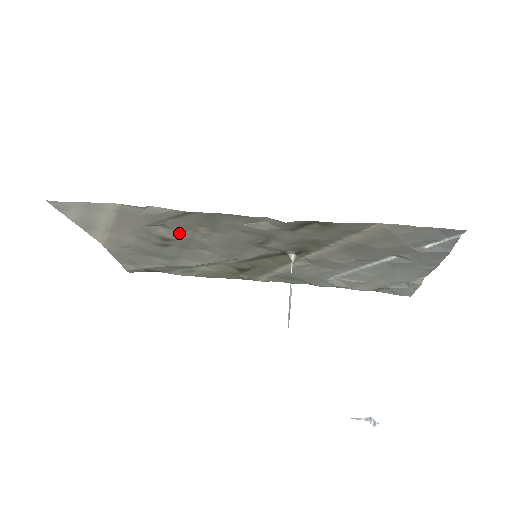
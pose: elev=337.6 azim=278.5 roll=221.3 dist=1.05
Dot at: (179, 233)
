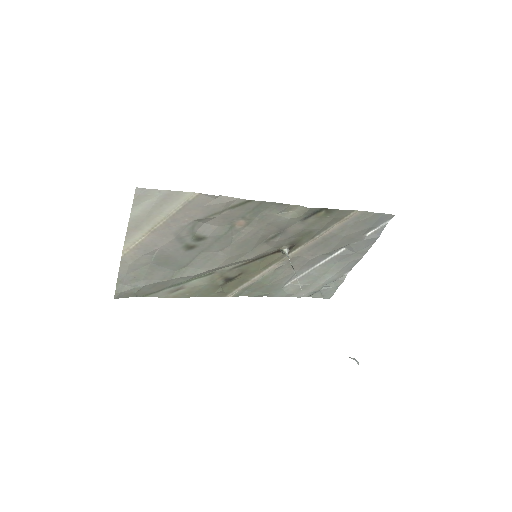
Dot at: (218, 229)
